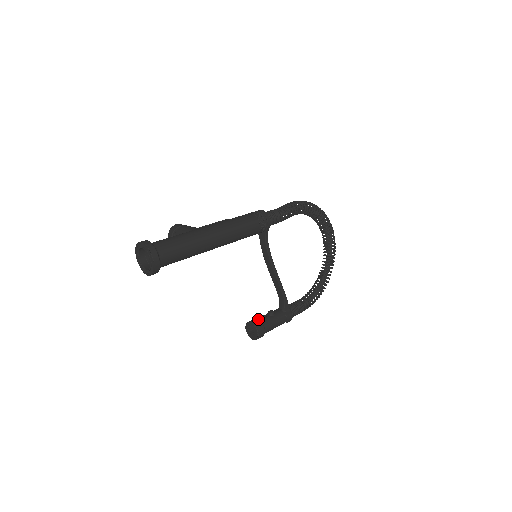
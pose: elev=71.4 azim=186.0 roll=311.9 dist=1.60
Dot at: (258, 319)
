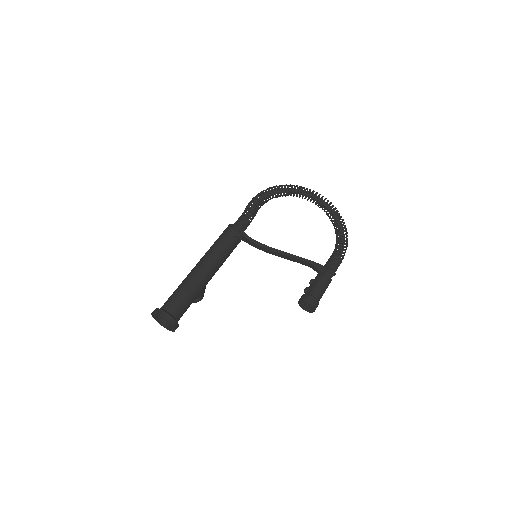
Dot at: occluded
